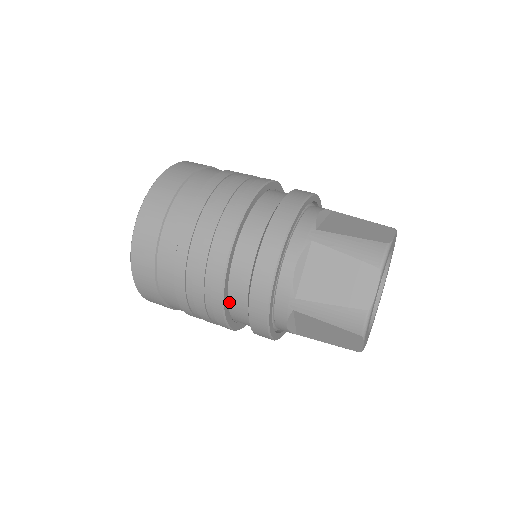
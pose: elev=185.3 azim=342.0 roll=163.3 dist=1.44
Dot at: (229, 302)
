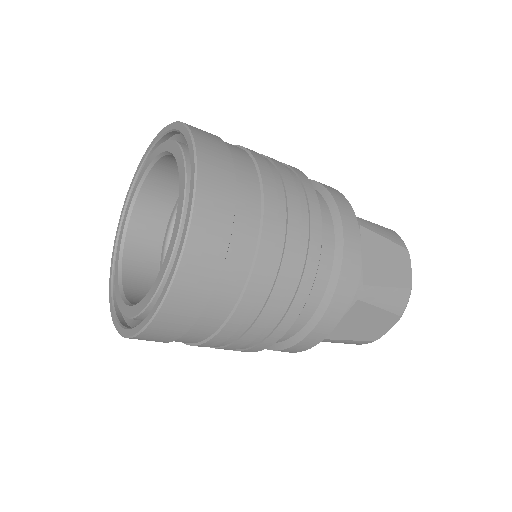
Dot at: occluded
